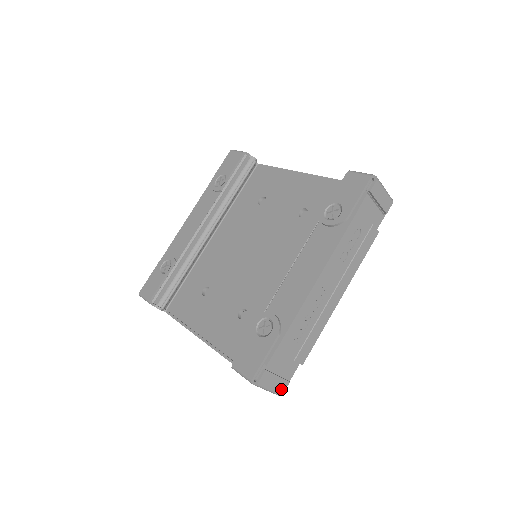
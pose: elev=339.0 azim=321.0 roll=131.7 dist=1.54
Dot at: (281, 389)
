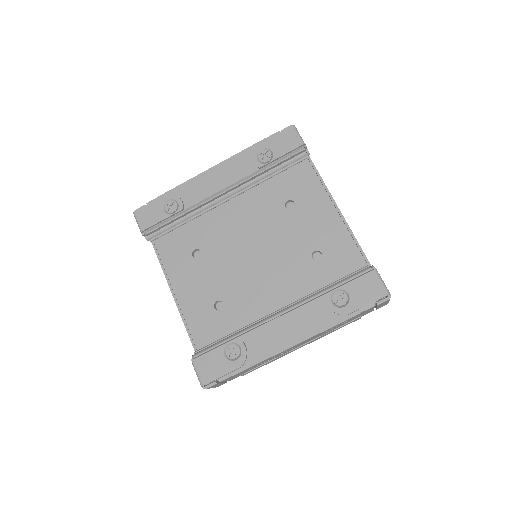
Dot at: occluded
